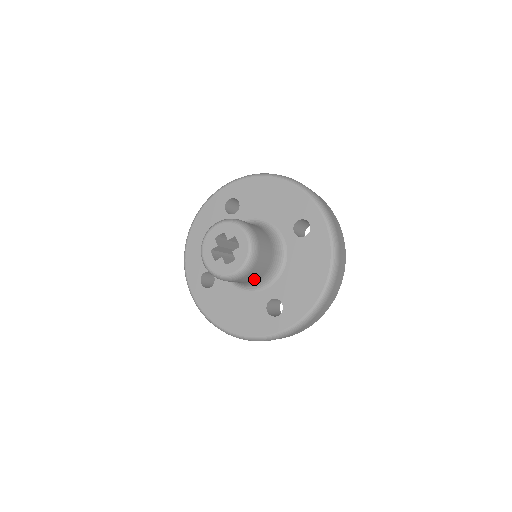
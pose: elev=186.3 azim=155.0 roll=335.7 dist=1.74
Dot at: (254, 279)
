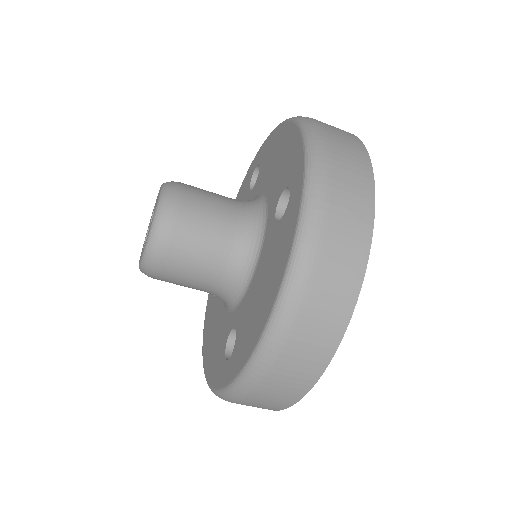
Dot at: (201, 285)
